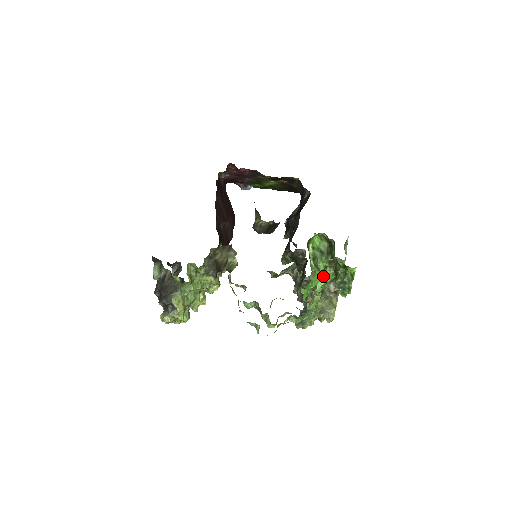
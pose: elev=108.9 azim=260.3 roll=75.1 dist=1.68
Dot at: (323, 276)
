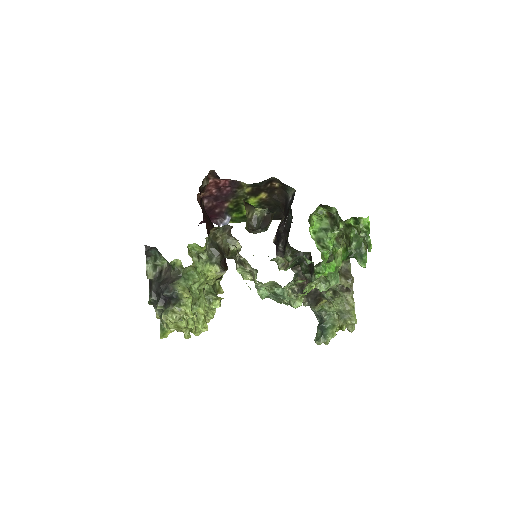
Dot at: occluded
